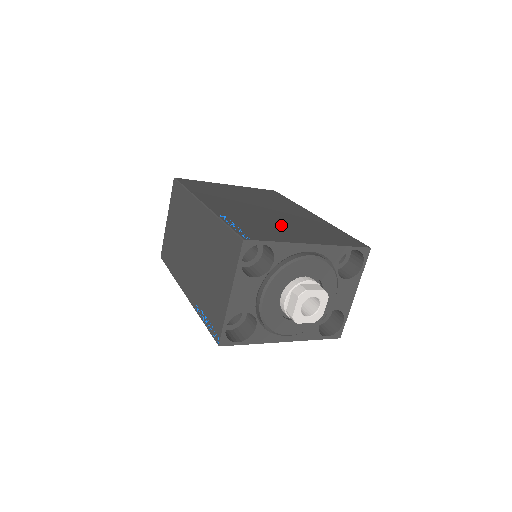
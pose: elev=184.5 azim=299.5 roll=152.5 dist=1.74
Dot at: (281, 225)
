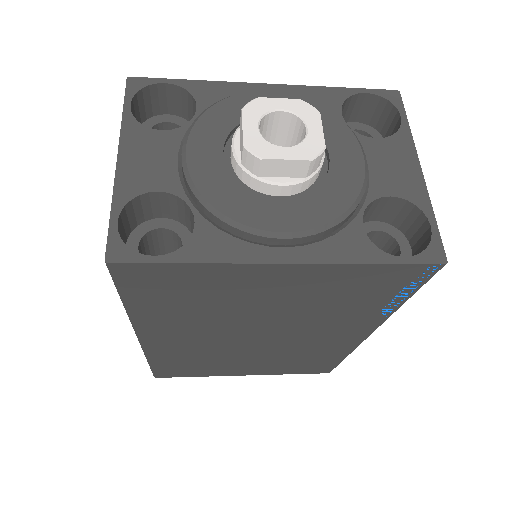
Dot at: occluded
